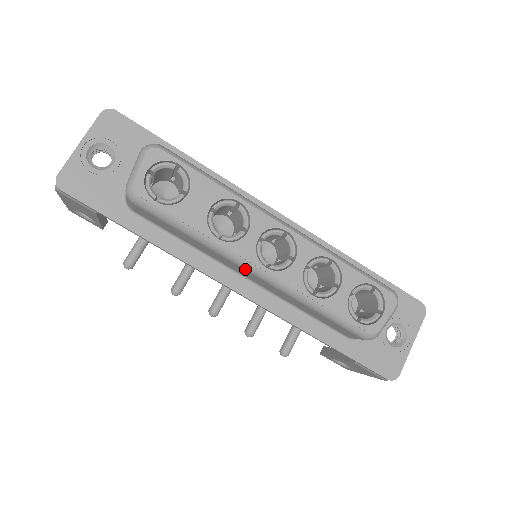
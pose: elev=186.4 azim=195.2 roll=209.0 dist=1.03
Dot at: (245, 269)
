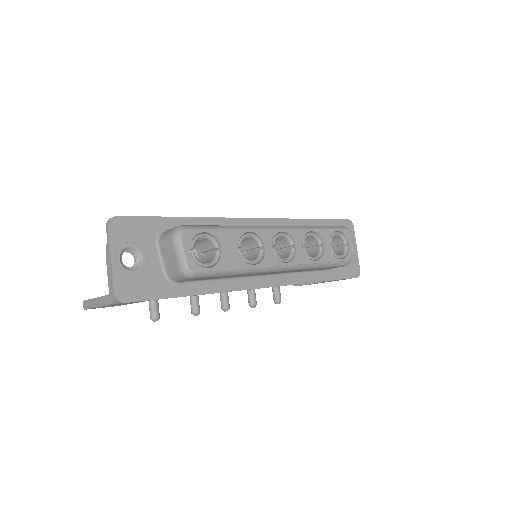
Dot at: (273, 272)
